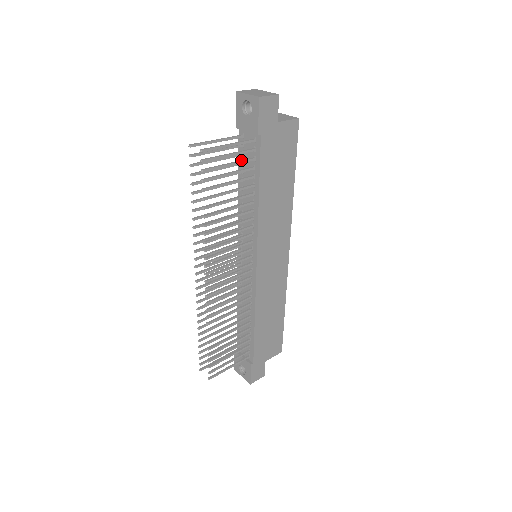
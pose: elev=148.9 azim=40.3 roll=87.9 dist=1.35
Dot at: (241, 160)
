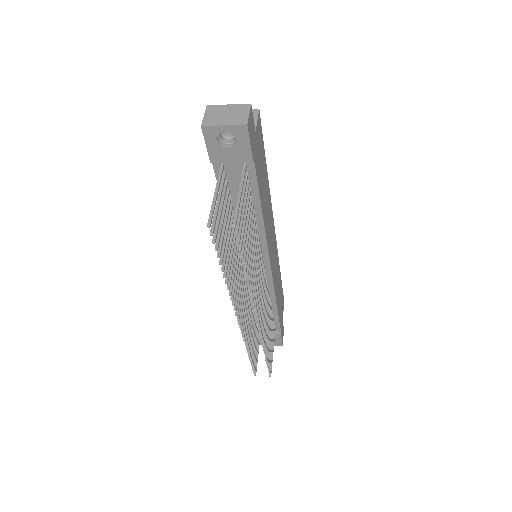
Dot at: (245, 196)
